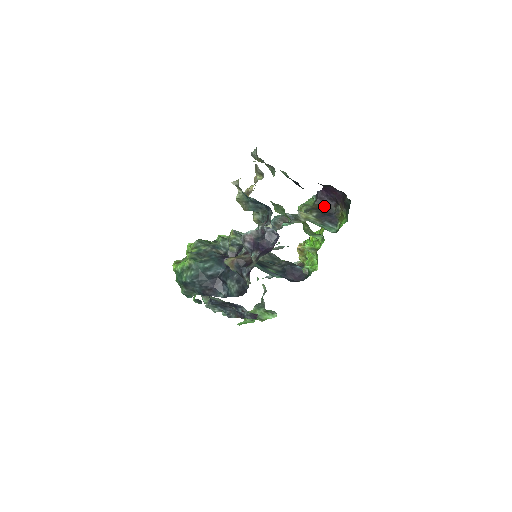
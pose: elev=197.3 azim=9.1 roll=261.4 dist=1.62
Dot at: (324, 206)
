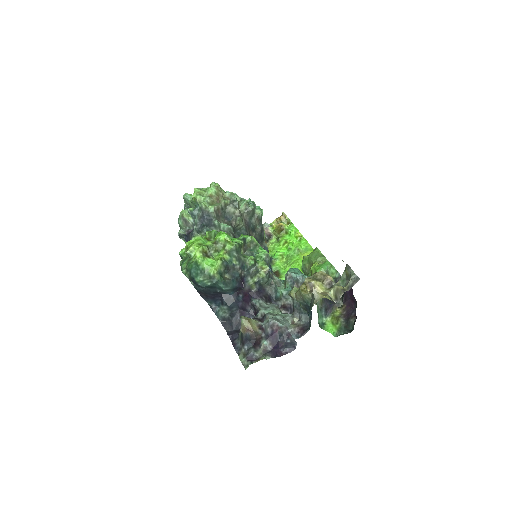
Dot at: occluded
